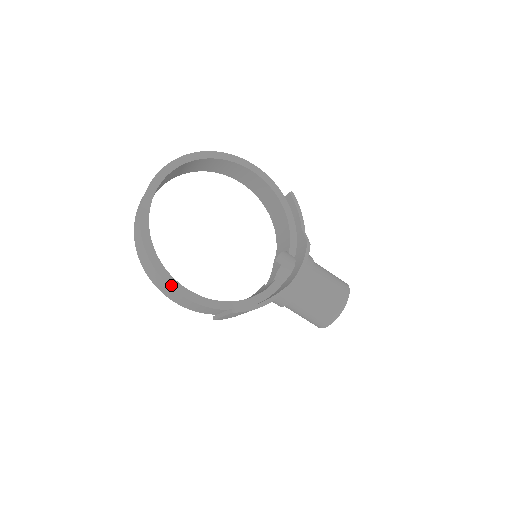
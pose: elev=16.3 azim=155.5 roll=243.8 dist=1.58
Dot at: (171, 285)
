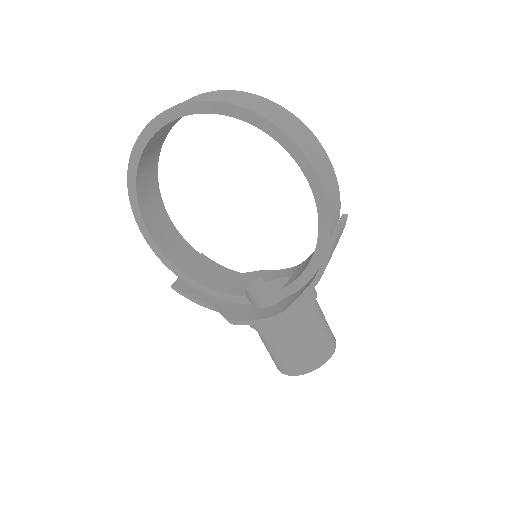
Dot at: (137, 221)
